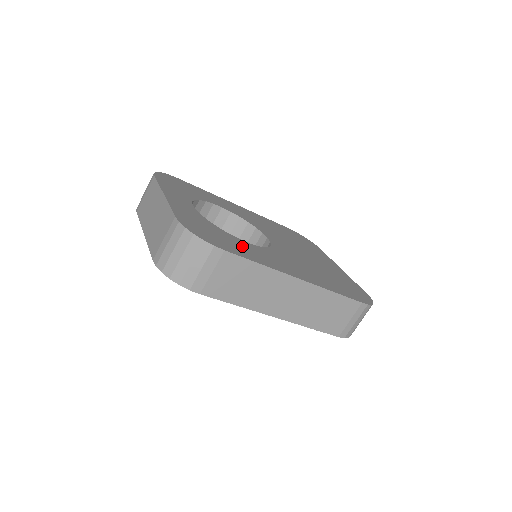
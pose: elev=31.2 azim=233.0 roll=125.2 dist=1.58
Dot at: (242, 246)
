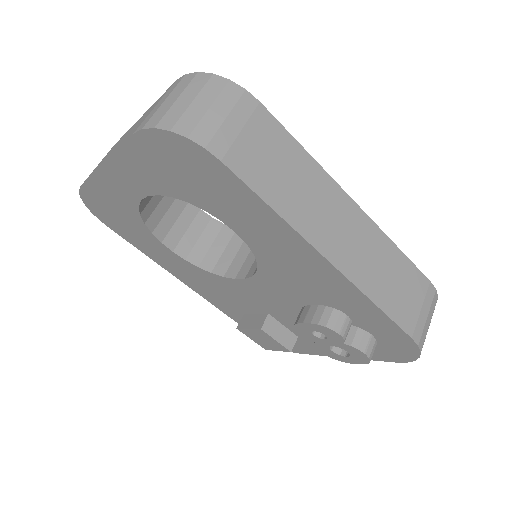
Dot at: occluded
